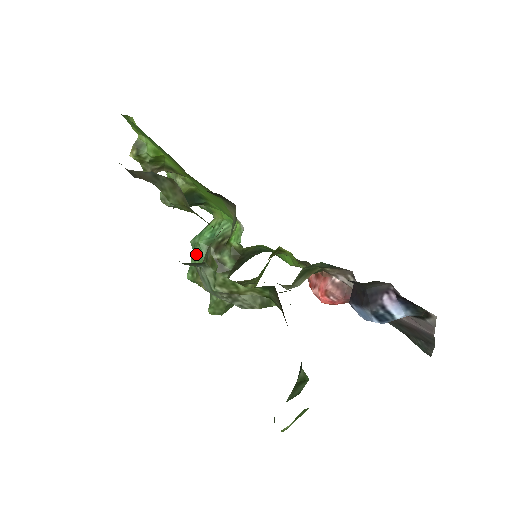
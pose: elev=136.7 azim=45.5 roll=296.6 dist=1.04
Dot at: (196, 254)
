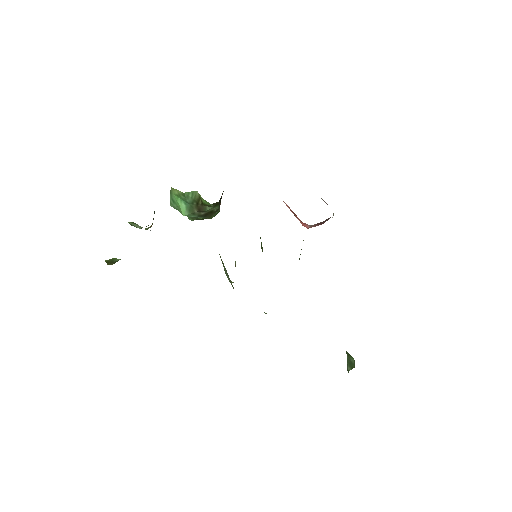
Dot at: occluded
